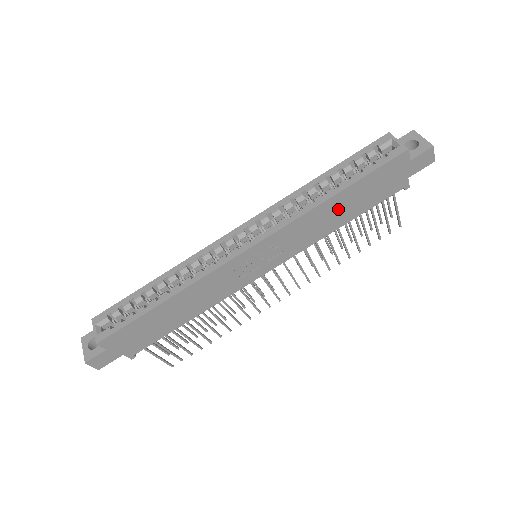
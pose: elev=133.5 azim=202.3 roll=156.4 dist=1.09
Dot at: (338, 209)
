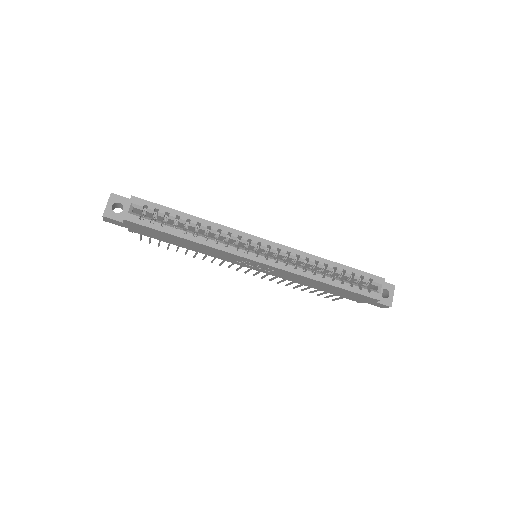
Dot at: (320, 285)
